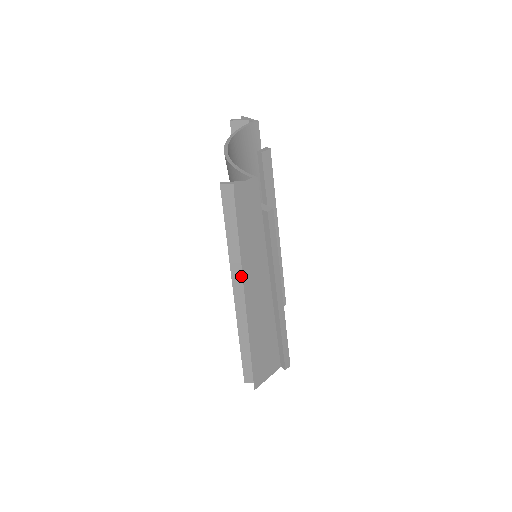
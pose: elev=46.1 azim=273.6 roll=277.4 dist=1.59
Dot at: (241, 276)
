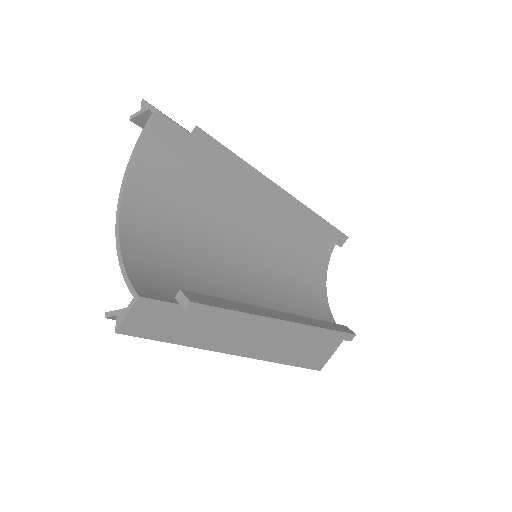
Dot at: occluded
